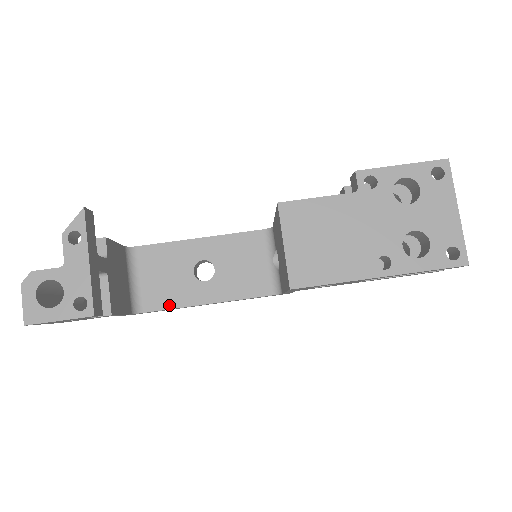
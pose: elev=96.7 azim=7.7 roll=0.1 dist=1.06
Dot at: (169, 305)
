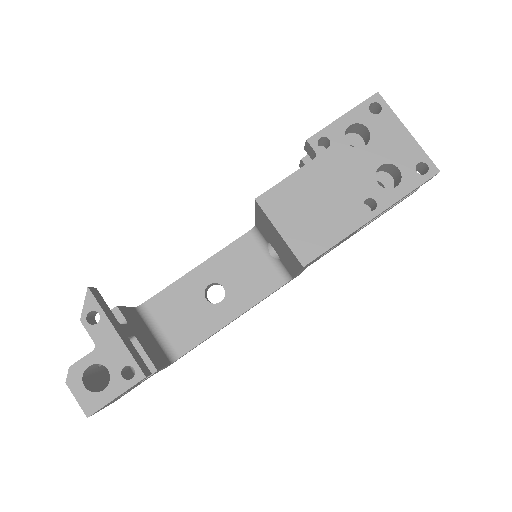
Dot at: (199, 339)
